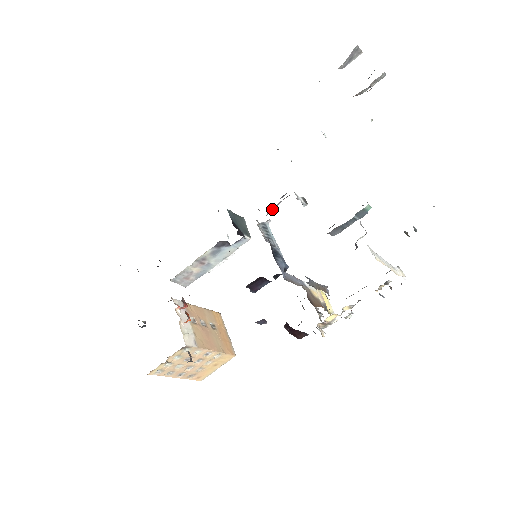
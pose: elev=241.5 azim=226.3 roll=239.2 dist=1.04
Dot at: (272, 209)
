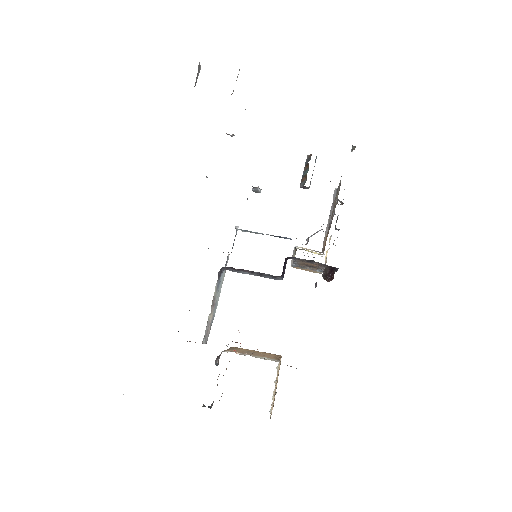
Dot at: occluded
